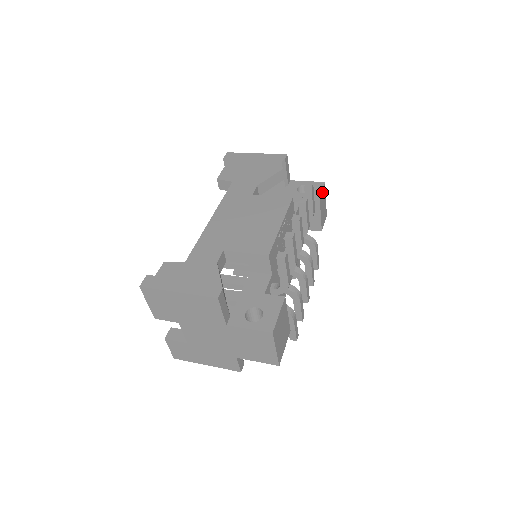
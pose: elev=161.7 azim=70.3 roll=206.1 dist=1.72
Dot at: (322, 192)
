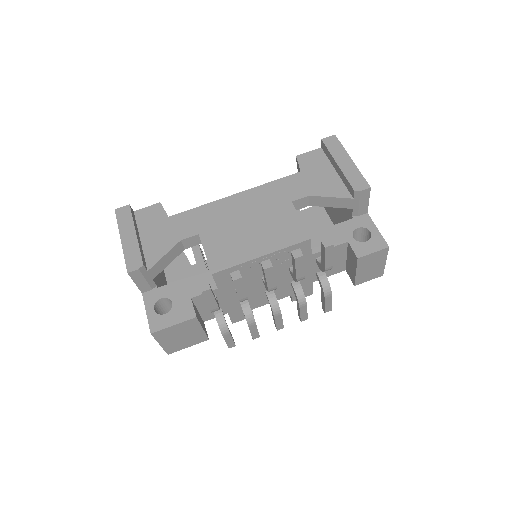
Dot at: (373, 254)
